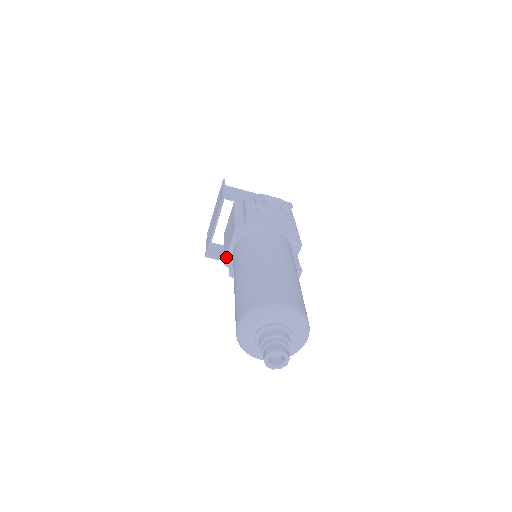
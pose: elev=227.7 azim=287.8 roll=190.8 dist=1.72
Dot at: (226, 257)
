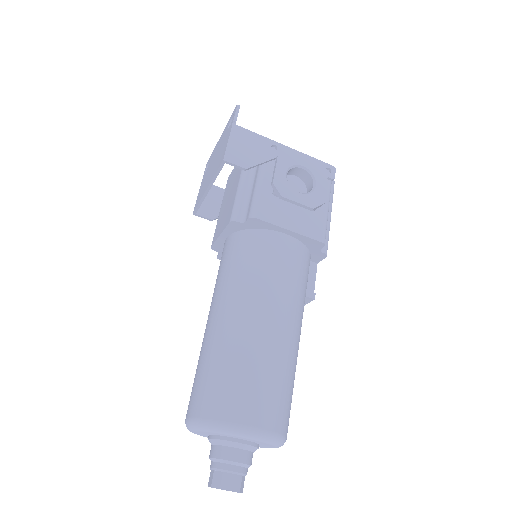
Dot at: (214, 243)
